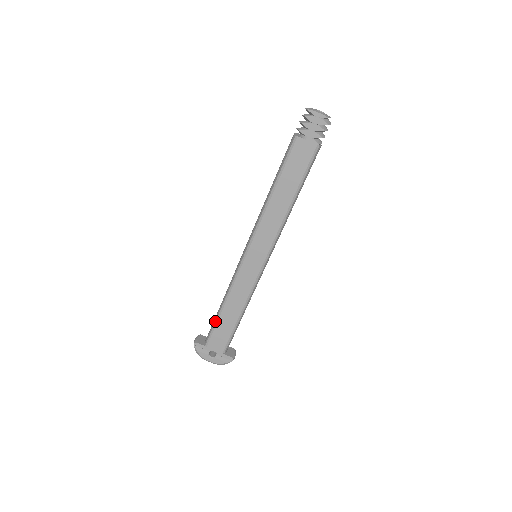
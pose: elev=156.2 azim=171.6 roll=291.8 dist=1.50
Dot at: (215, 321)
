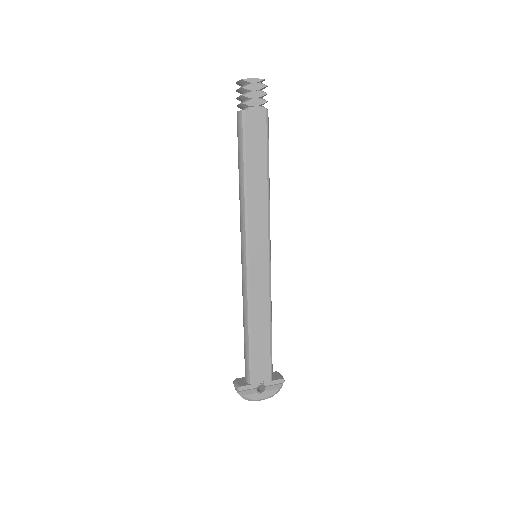
Dot at: (248, 350)
